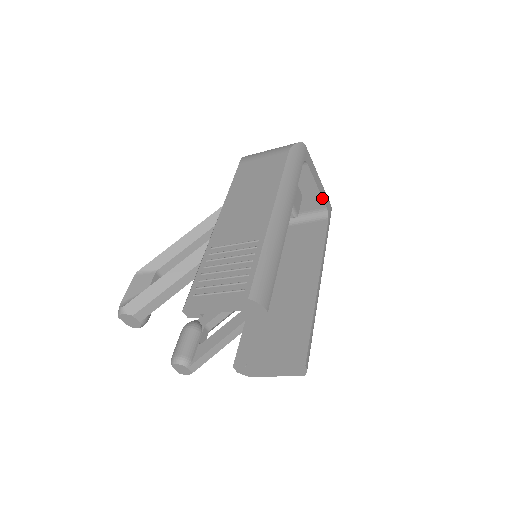
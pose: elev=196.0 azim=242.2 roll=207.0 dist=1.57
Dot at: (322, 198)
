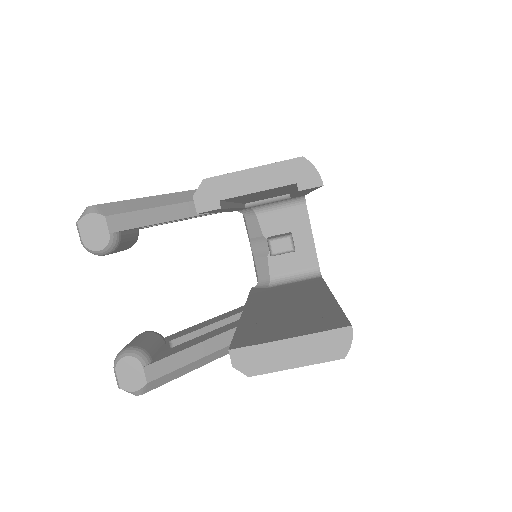
Dot at: occluded
